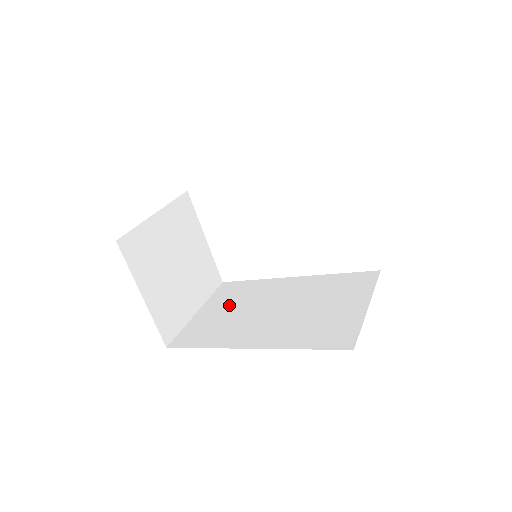
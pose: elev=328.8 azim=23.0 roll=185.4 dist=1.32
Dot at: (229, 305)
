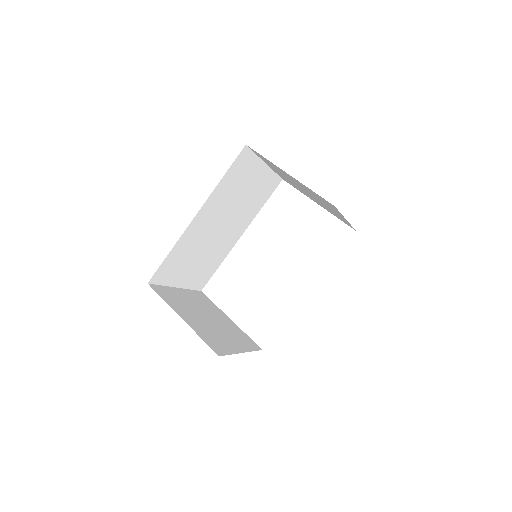
Dot at: occluded
